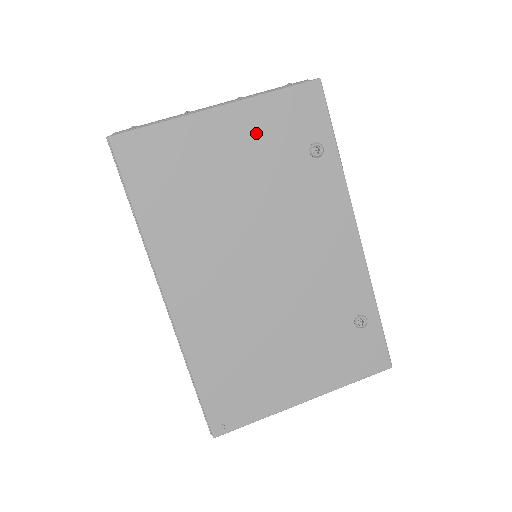
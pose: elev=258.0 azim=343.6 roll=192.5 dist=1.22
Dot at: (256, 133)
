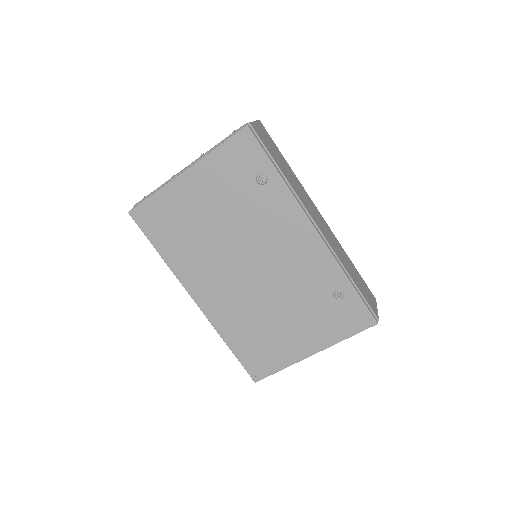
Dot at: (215, 181)
